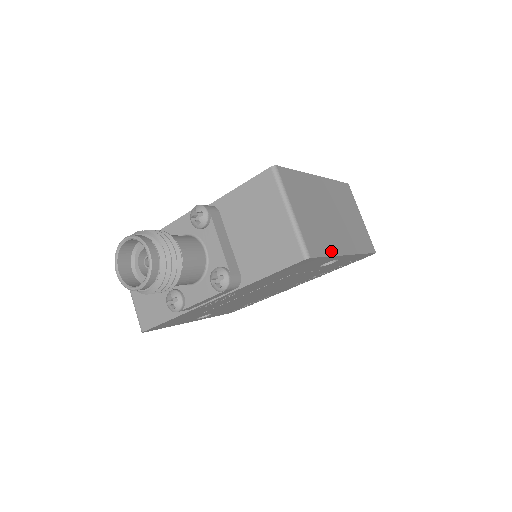
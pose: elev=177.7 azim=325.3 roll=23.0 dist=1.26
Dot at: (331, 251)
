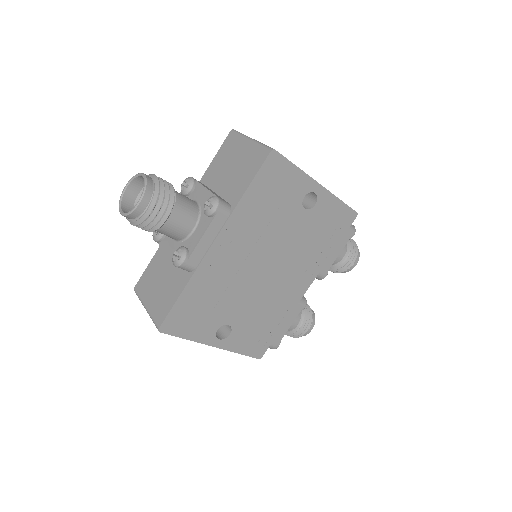
Dot at: (299, 169)
